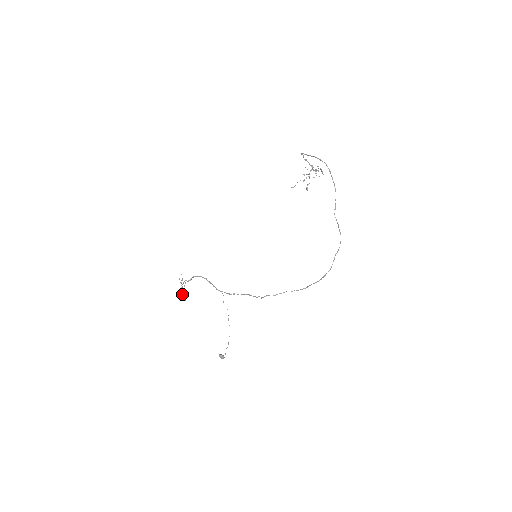
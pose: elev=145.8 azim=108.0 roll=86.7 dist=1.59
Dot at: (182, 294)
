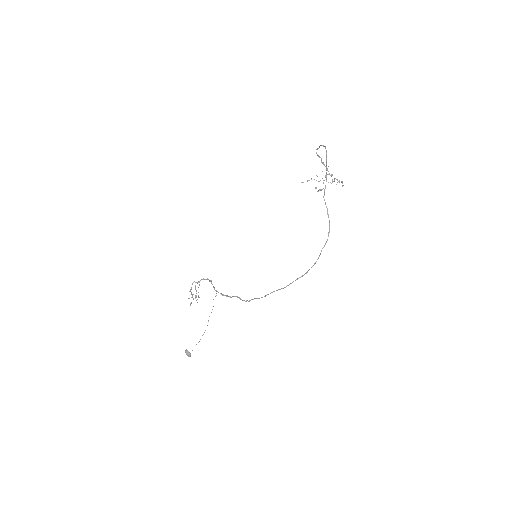
Dot at: (189, 298)
